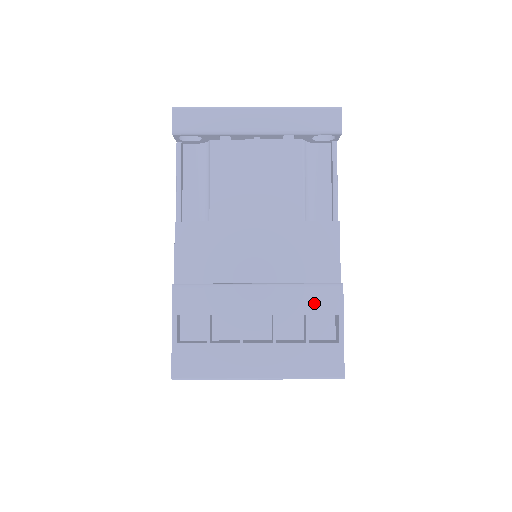
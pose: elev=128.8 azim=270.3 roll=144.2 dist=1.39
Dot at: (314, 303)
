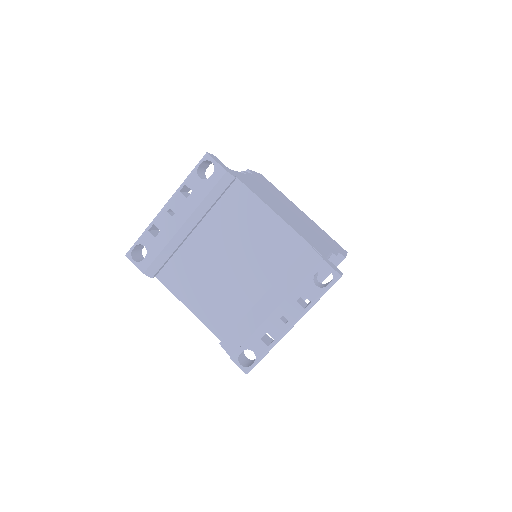
Dot at: occluded
